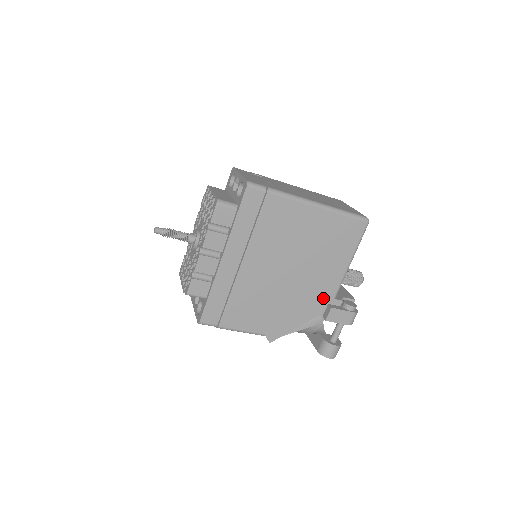
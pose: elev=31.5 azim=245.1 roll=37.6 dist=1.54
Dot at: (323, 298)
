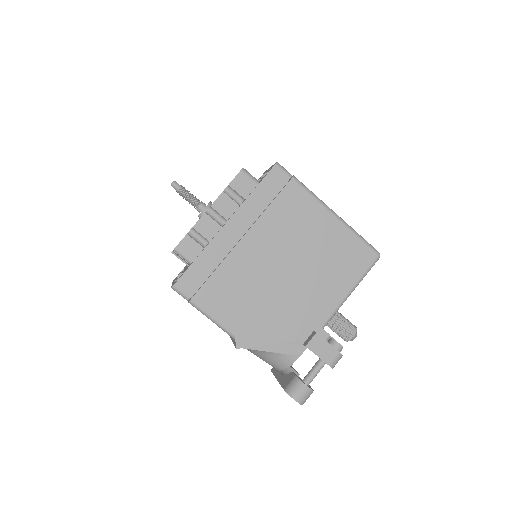
Dot at: (310, 321)
